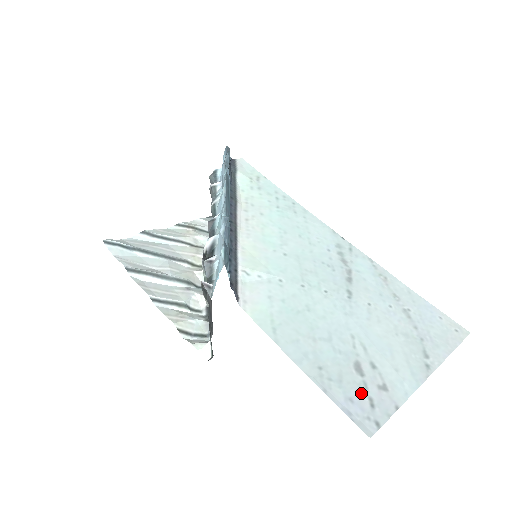
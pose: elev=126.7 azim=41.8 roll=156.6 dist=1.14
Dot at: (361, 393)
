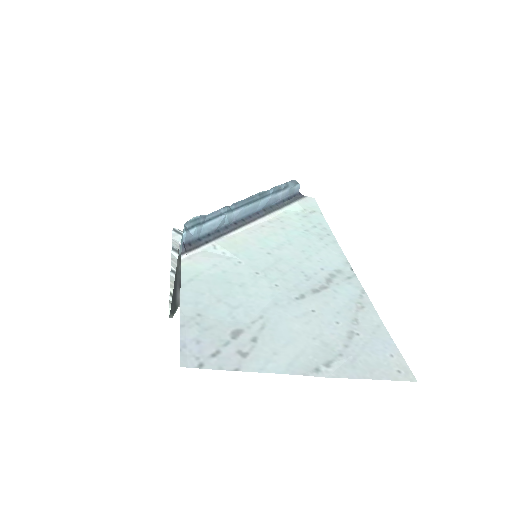
Dot at: (215, 344)
